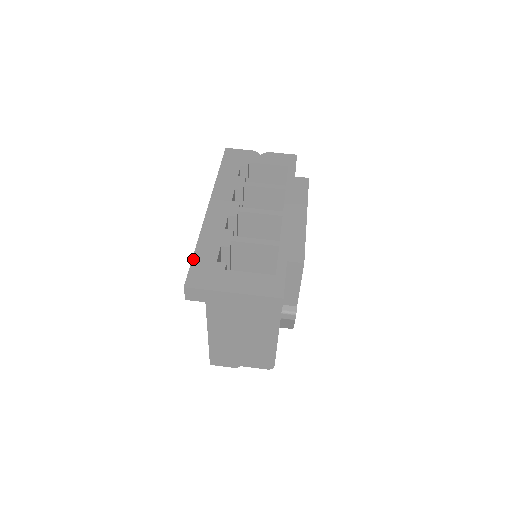
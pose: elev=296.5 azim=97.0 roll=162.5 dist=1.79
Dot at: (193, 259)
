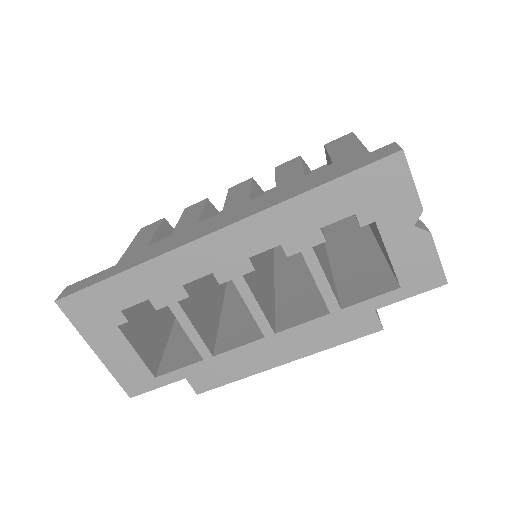
Dot at: (100, 283)
